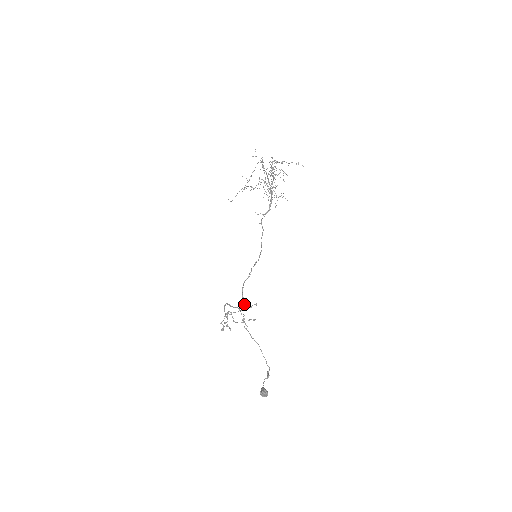
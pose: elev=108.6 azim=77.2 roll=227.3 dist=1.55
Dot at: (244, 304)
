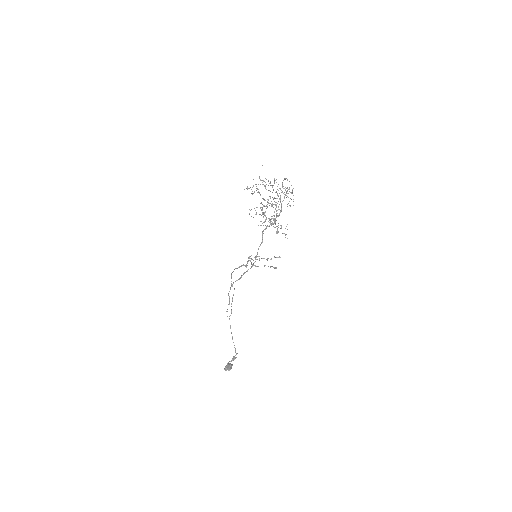
Dot at: (229, 301)
